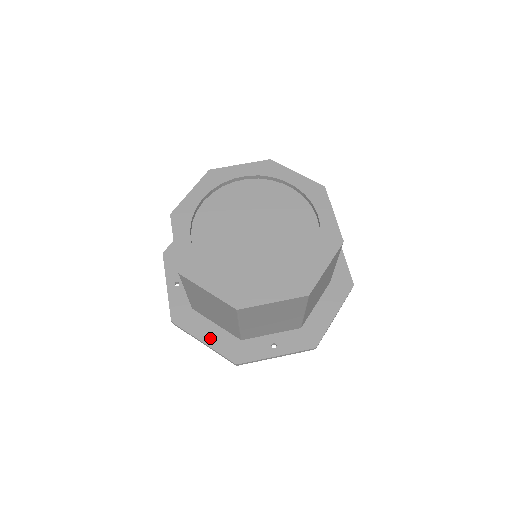
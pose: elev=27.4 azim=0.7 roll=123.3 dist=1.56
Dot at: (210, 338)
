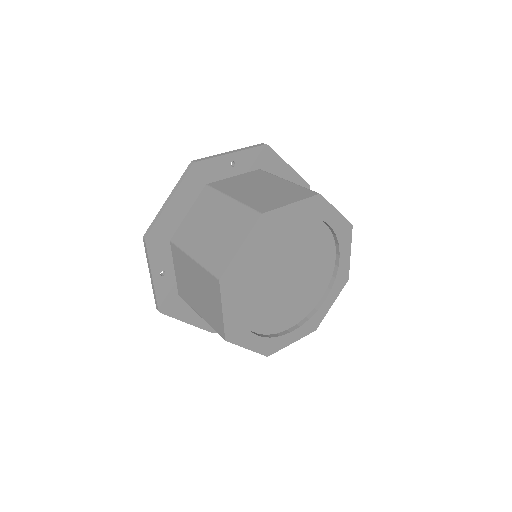
Dot at: (195, 318)
